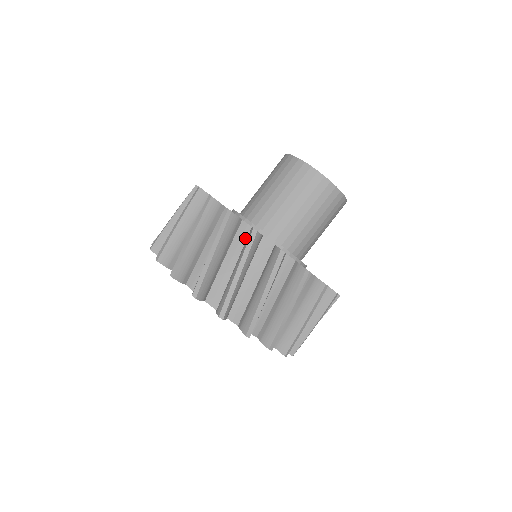
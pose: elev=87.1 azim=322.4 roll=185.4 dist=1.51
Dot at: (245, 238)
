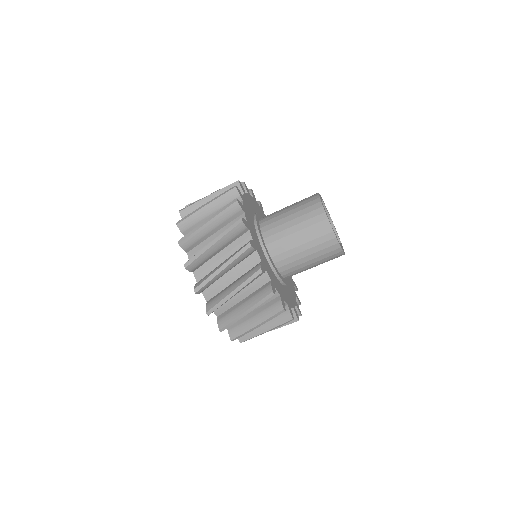
Dot at: occluded
